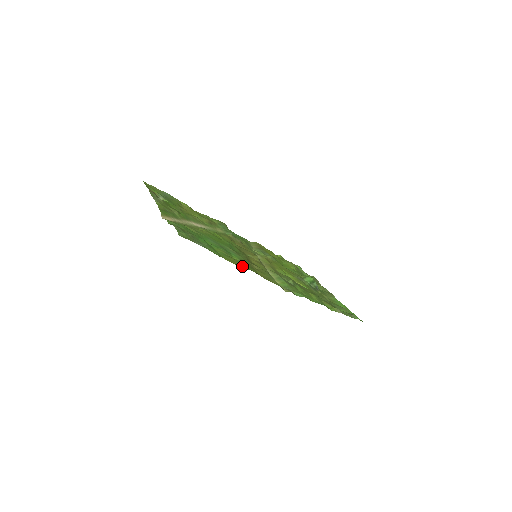
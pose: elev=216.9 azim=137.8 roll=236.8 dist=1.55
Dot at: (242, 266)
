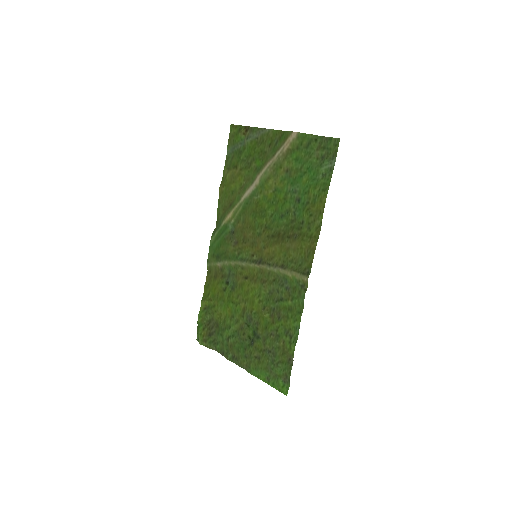
Dot at: (319, 218)
